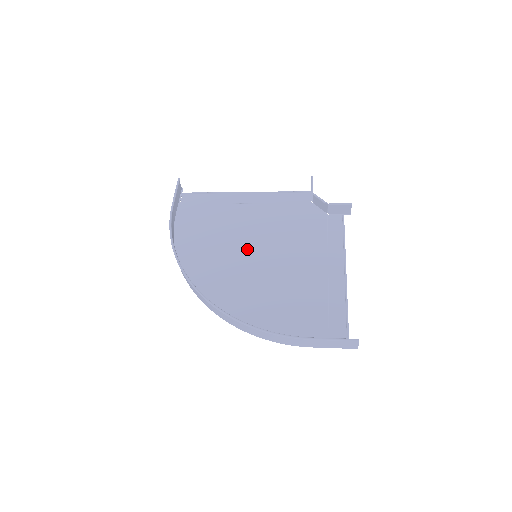
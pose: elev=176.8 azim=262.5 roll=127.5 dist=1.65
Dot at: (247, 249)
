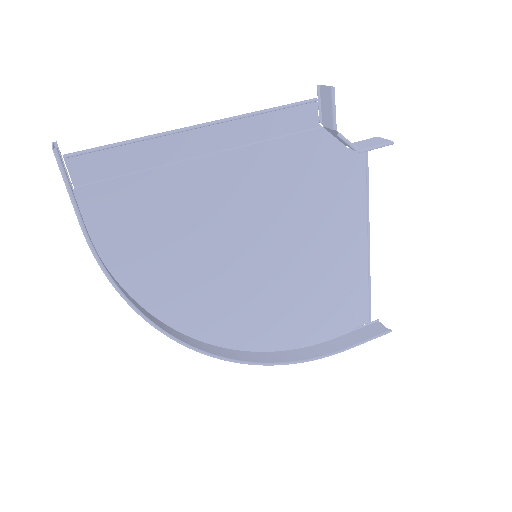
Dot at: (238, 247)
